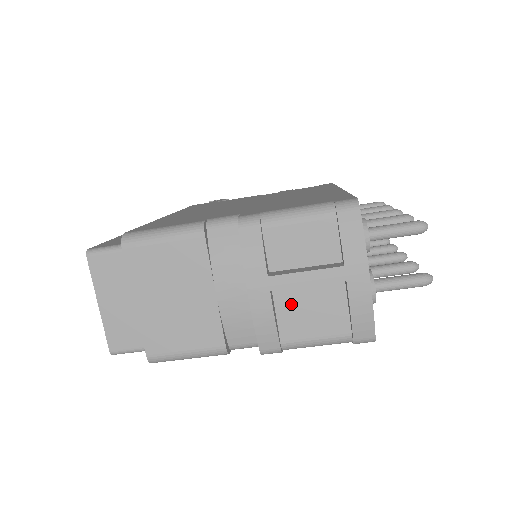
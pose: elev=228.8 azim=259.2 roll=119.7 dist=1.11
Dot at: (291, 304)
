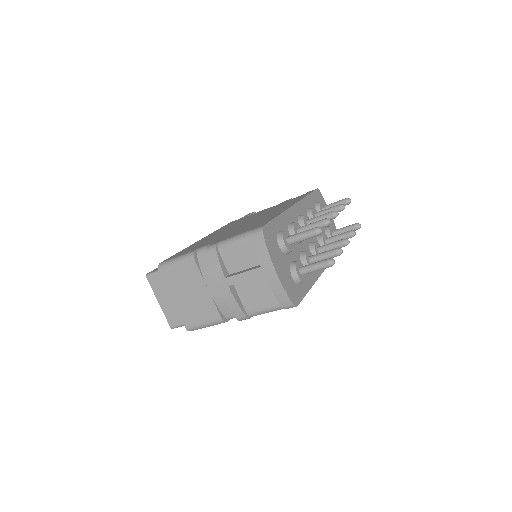
Dot at: (245, 291)
